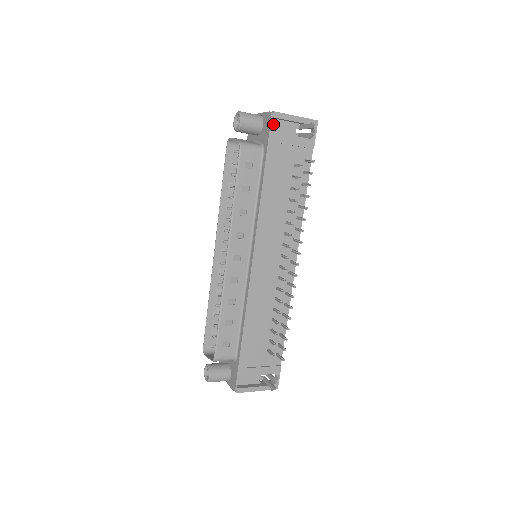
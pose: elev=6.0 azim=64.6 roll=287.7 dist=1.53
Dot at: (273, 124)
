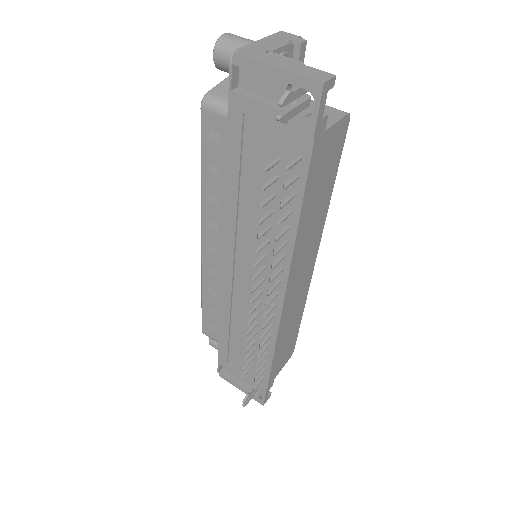
Dot at: (246, 74)
